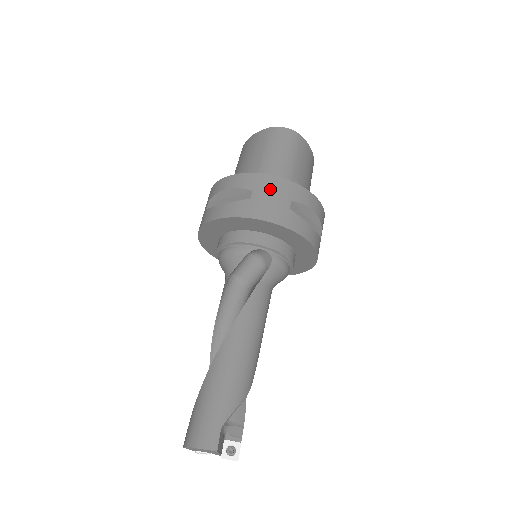
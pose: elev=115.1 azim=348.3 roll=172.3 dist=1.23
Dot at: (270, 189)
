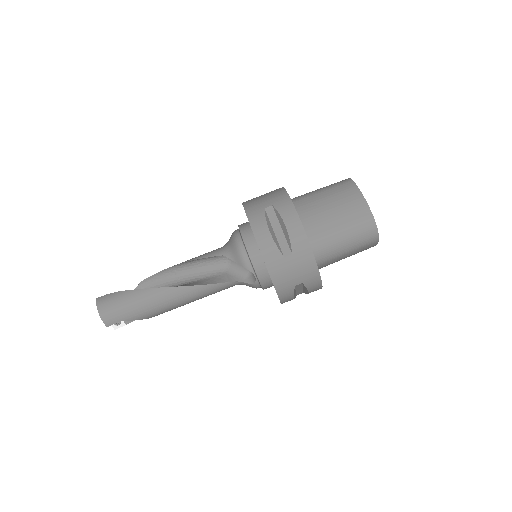
Dot at: (302, 266)
